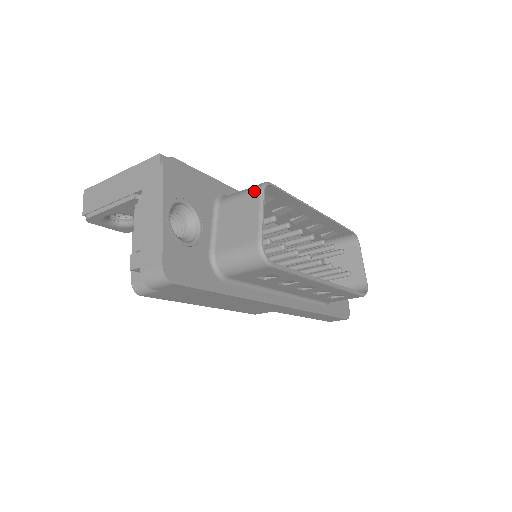
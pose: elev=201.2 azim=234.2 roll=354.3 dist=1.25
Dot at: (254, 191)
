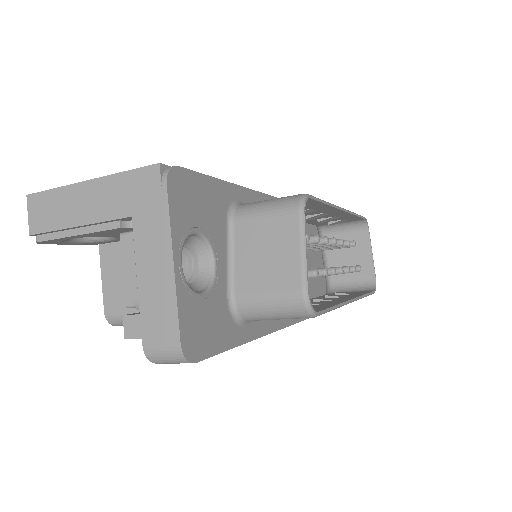
Dot at: (289, 210)
